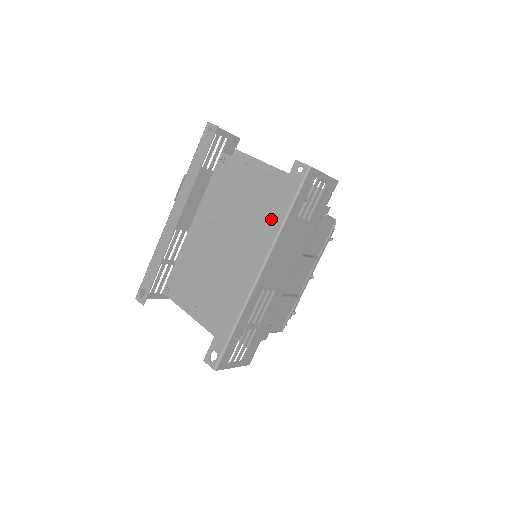
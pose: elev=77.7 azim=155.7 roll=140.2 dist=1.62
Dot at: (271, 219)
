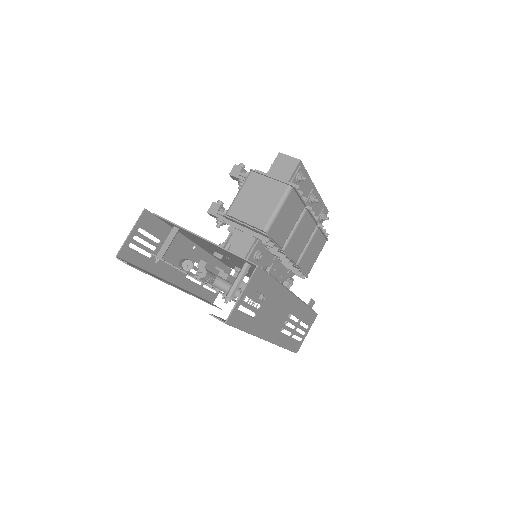
Dot at: occluded
